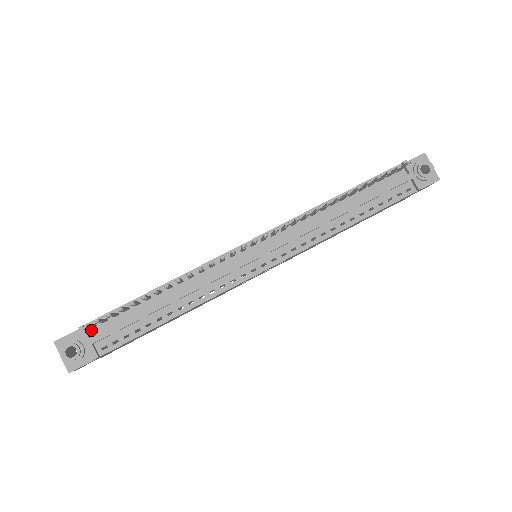
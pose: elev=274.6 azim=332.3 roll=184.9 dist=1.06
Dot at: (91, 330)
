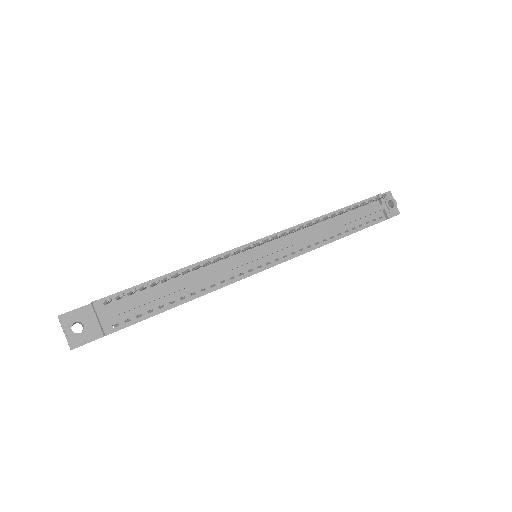
Dot at: (103, 306)
